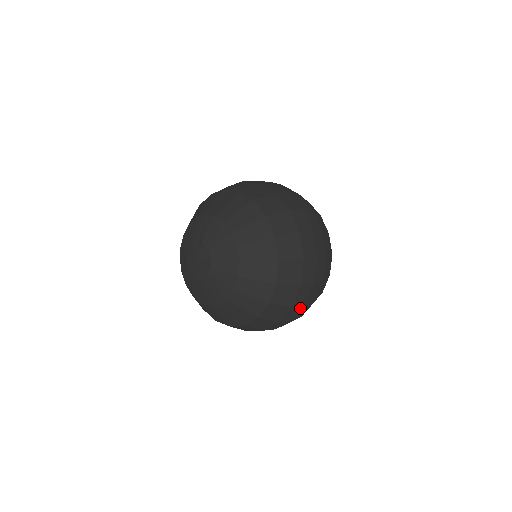
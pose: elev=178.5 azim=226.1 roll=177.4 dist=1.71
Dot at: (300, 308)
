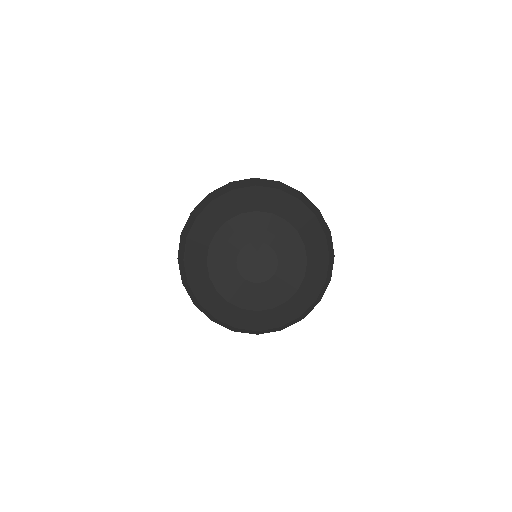
Dot at: occluded
